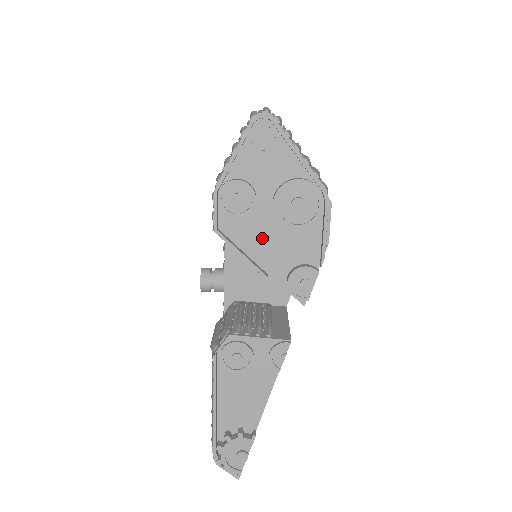
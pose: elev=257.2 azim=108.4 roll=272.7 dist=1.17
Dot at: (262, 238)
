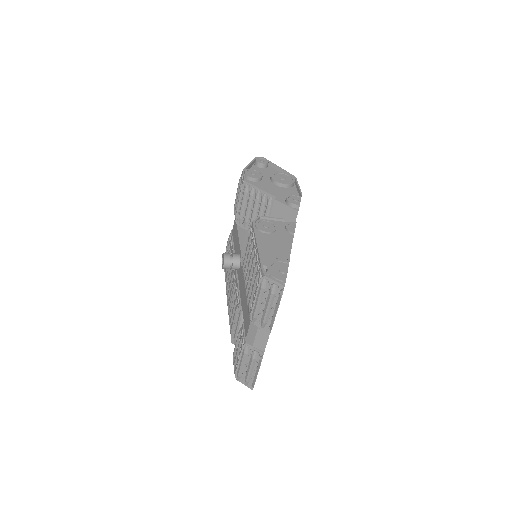
Dot at: (268, 189)
